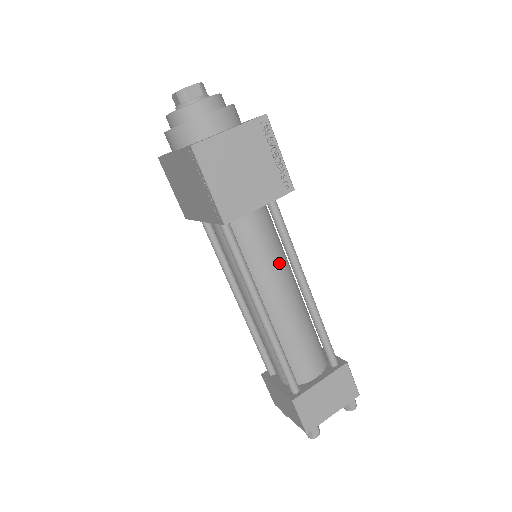
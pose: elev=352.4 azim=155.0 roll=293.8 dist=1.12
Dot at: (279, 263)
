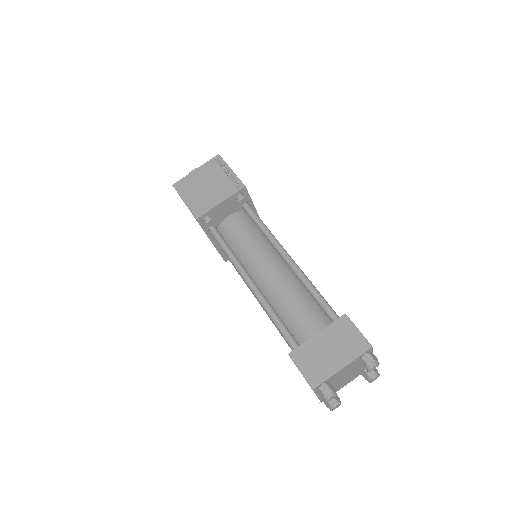
Dot at: (261, 247)
